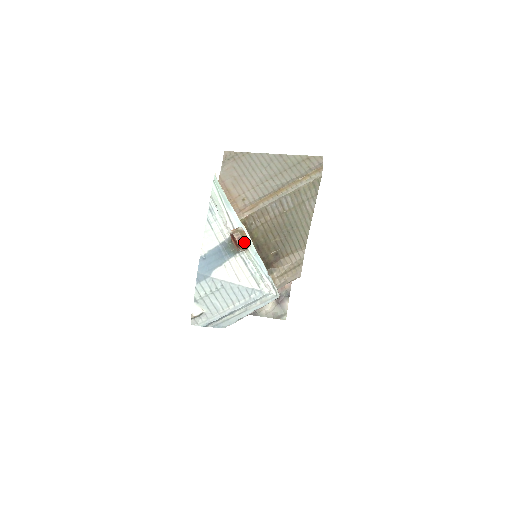
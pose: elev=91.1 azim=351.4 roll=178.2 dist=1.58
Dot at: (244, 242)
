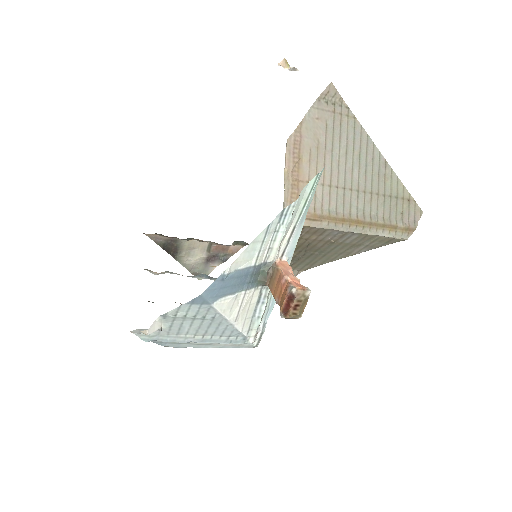
Dot at: (298, 313)
